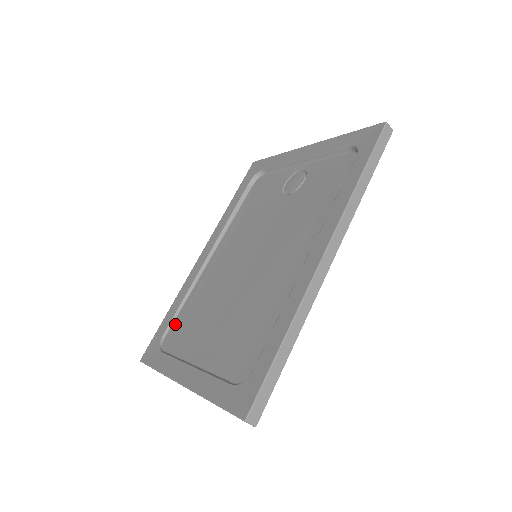
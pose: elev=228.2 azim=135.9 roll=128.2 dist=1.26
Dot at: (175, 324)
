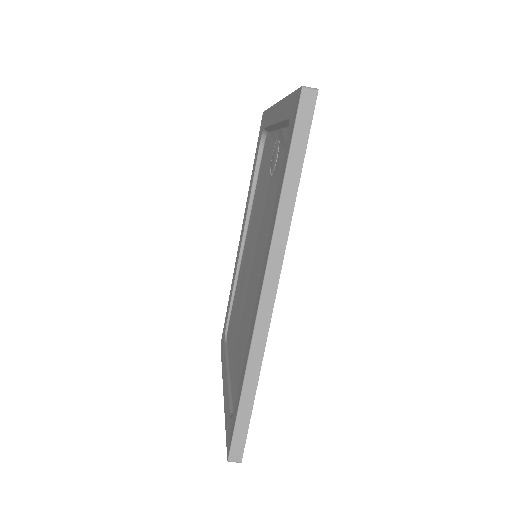
Dot at: (231, 314)
